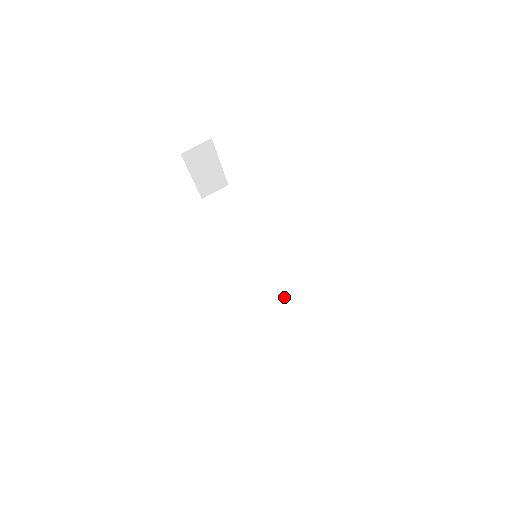
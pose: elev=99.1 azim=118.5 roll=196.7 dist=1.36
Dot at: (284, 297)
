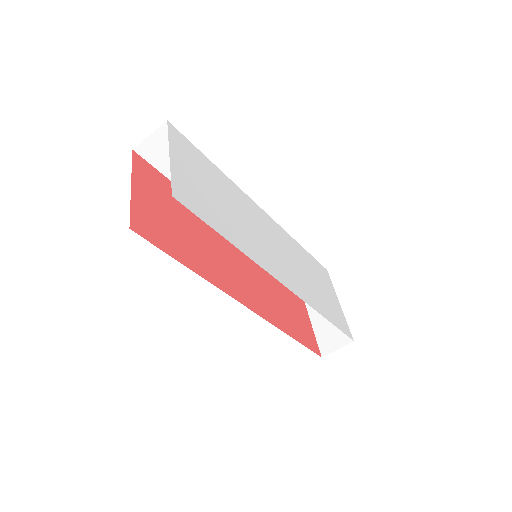
Dot at: occluded
